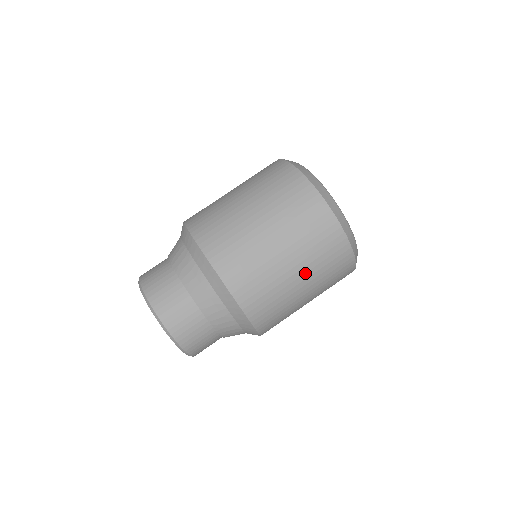
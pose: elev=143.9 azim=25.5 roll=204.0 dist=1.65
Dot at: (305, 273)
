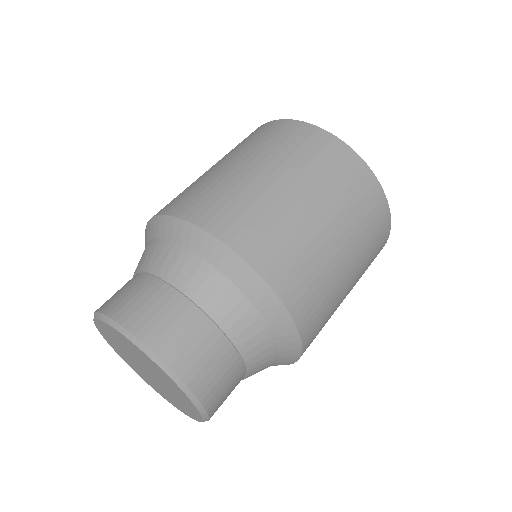
Dot at: occluded
